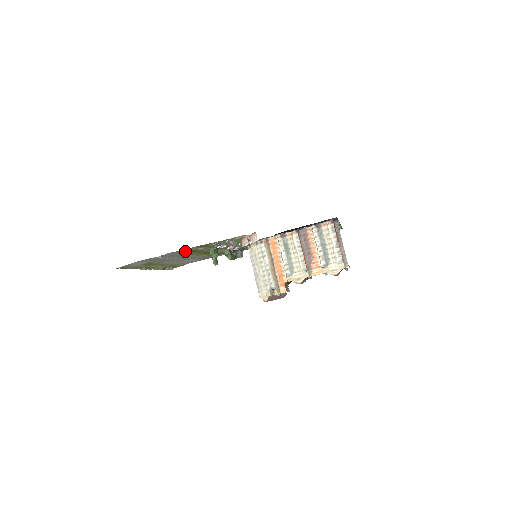
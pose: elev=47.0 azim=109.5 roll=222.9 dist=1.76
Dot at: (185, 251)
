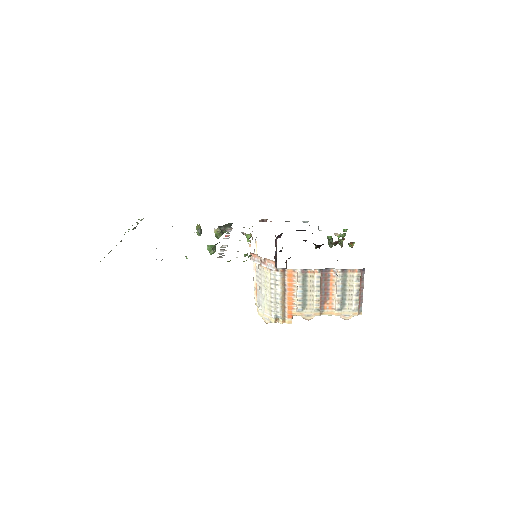
Dot at: occluded
